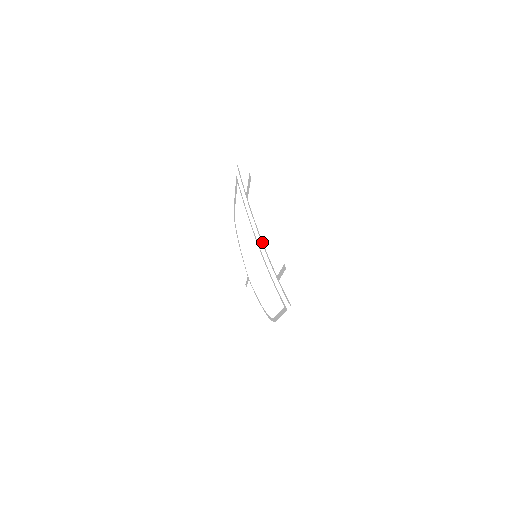
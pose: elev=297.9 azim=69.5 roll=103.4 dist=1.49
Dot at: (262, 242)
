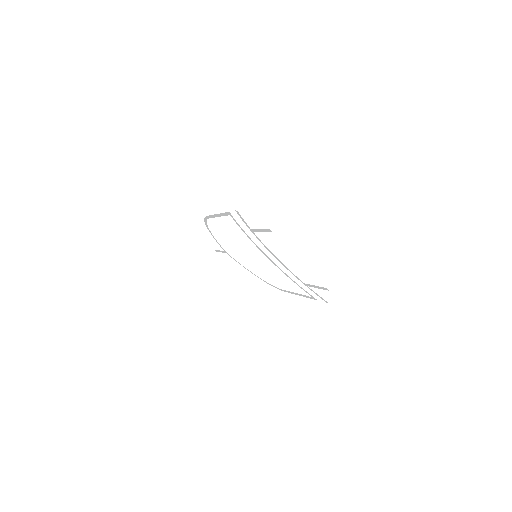
Dot at: (278, 260)
